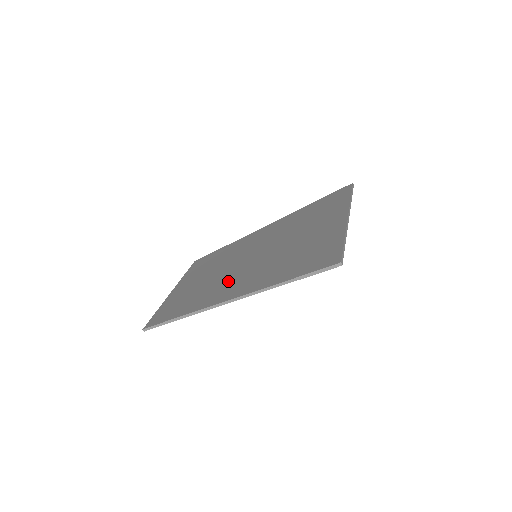
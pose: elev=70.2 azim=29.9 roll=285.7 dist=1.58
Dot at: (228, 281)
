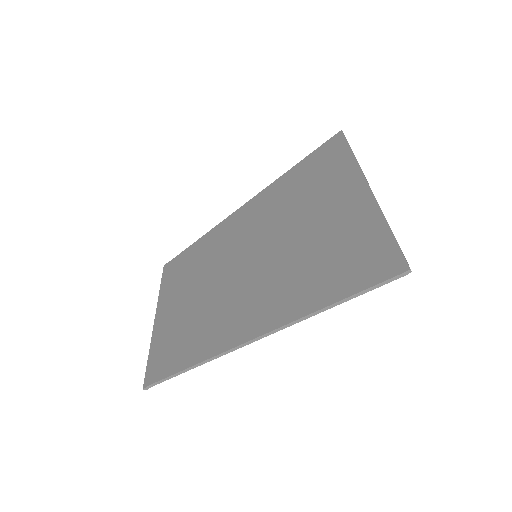
Dot at: (236, 302)
